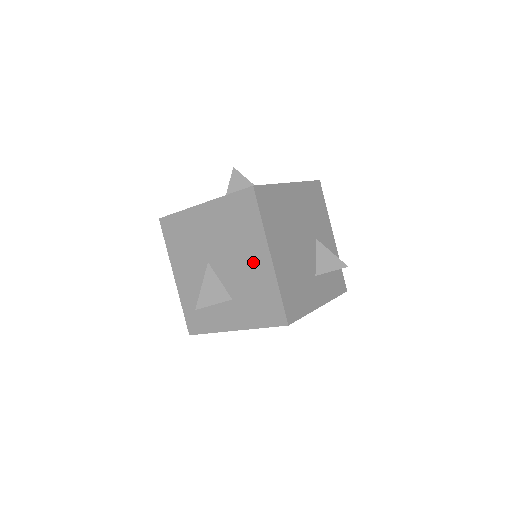
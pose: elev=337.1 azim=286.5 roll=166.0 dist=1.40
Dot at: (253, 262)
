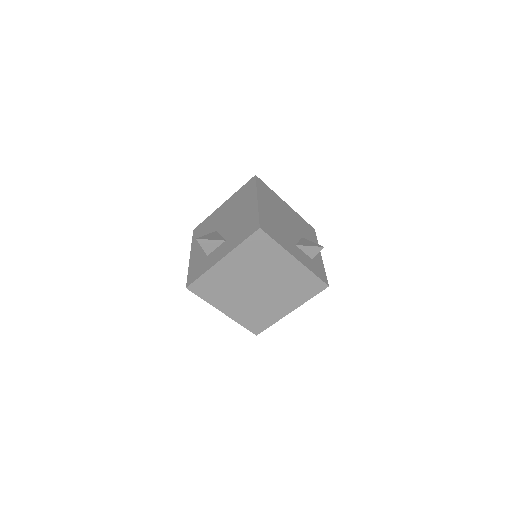
Dot at: (246, 210)
